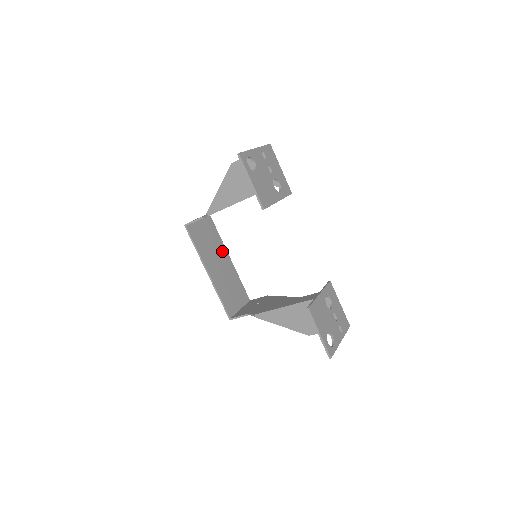
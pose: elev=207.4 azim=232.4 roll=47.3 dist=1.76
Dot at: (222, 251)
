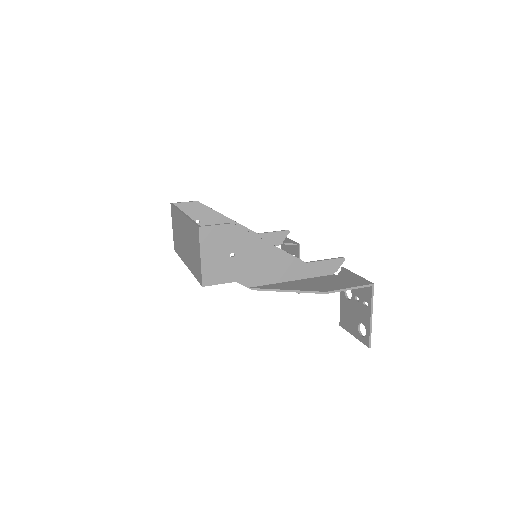
Dot at: occluded
